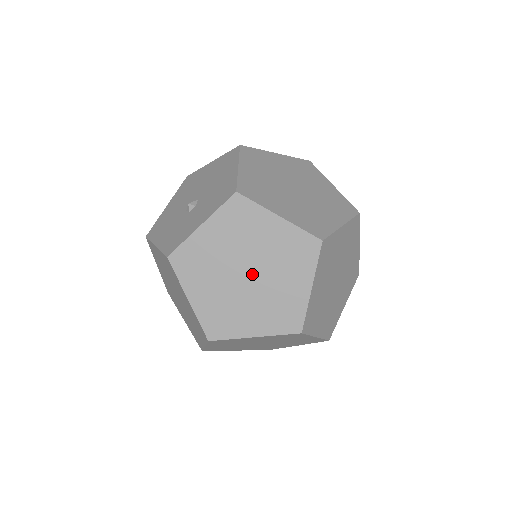
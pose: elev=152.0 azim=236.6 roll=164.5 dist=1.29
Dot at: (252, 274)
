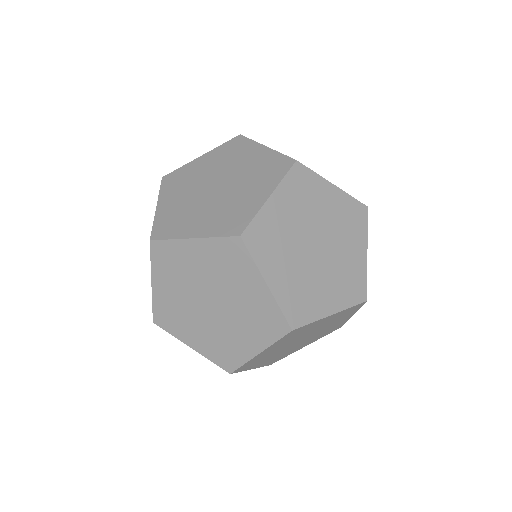
Dot at: (214, 301)
